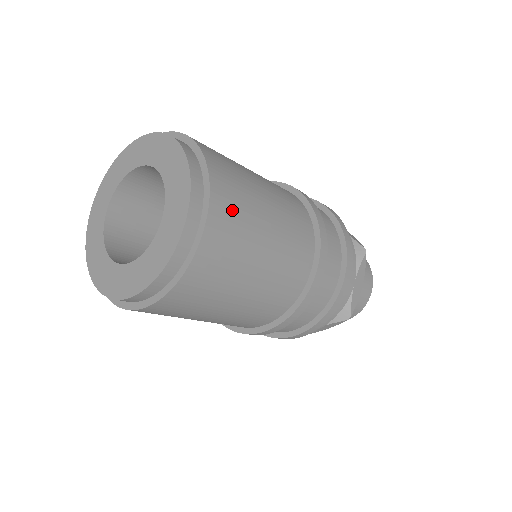
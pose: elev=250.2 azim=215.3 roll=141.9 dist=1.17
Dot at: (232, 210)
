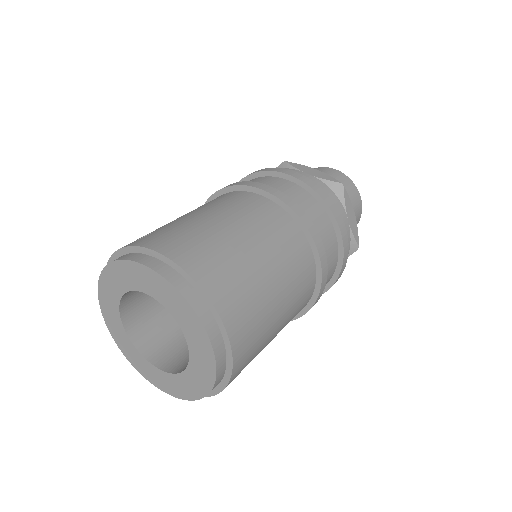
Dot at: (234, 293)
